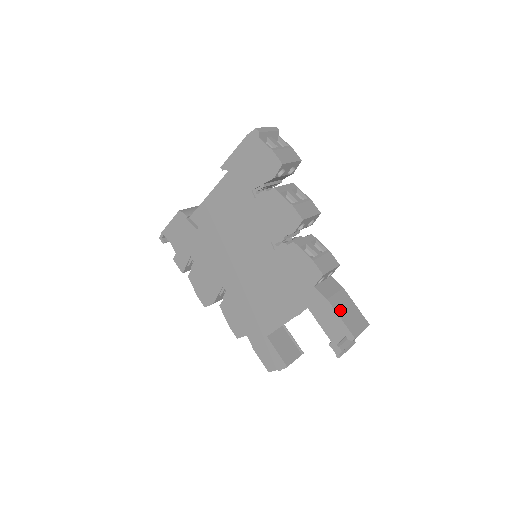
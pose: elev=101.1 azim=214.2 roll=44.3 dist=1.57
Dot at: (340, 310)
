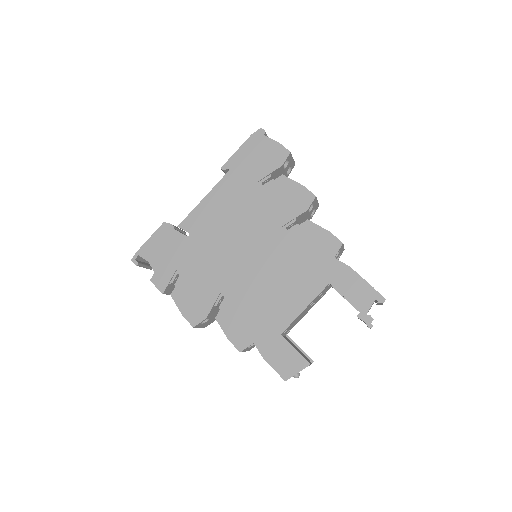
Dot at: occluded
